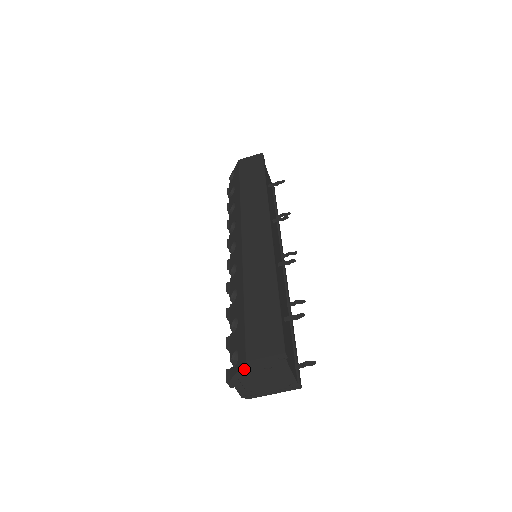
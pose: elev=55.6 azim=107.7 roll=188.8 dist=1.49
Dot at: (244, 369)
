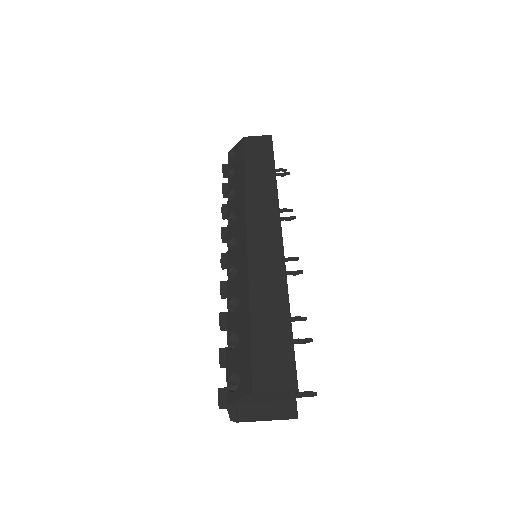
Dot at: (246, 398)
